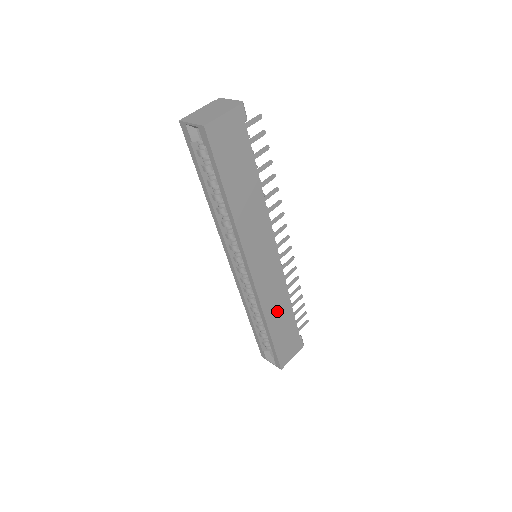
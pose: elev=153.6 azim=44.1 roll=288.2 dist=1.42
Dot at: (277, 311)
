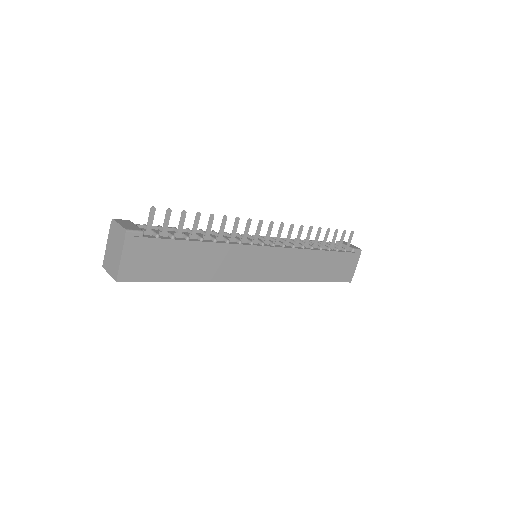
Dot at: (309, 267)
